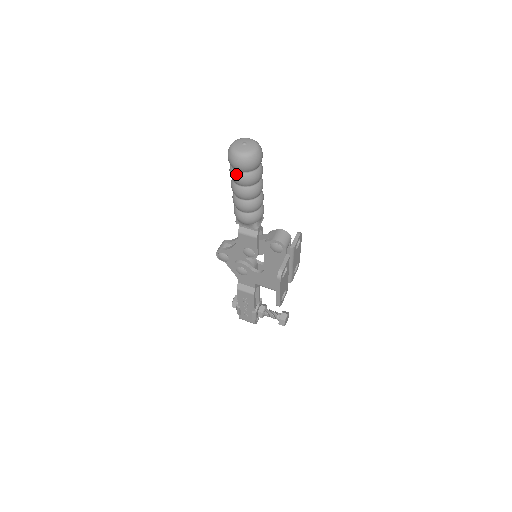
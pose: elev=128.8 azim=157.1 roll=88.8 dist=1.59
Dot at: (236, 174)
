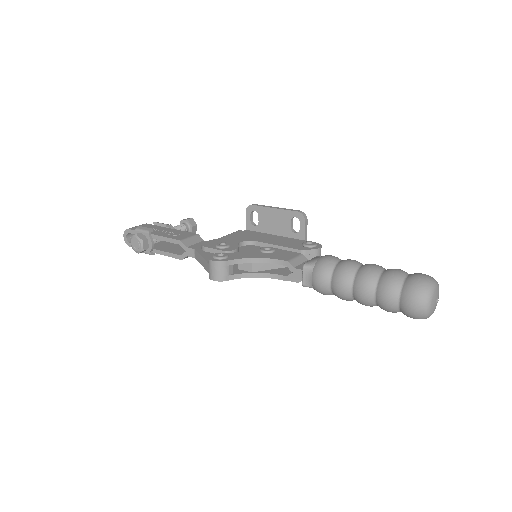
Dot at: occluded
